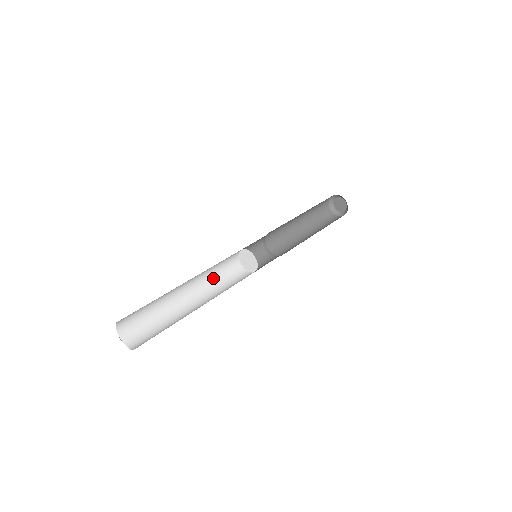
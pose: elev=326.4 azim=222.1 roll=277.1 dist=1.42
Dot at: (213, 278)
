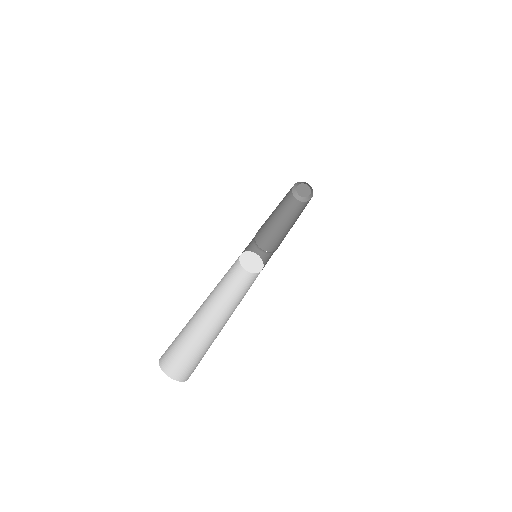
Dot at: (235, 296)
